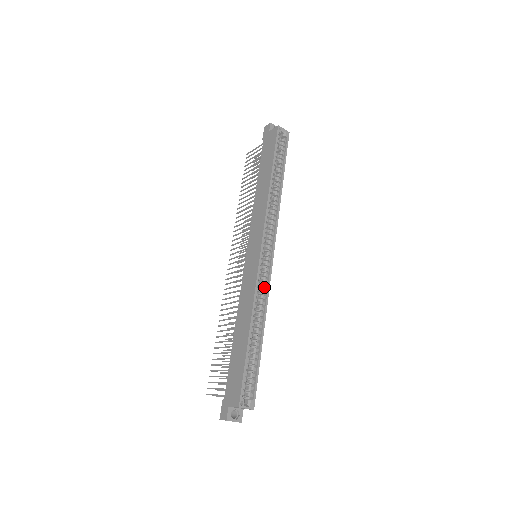
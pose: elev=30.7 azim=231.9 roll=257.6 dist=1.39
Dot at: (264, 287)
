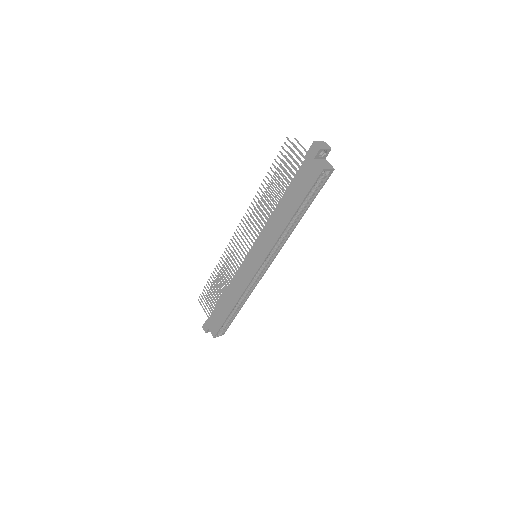
Dot at: (253, 284)
